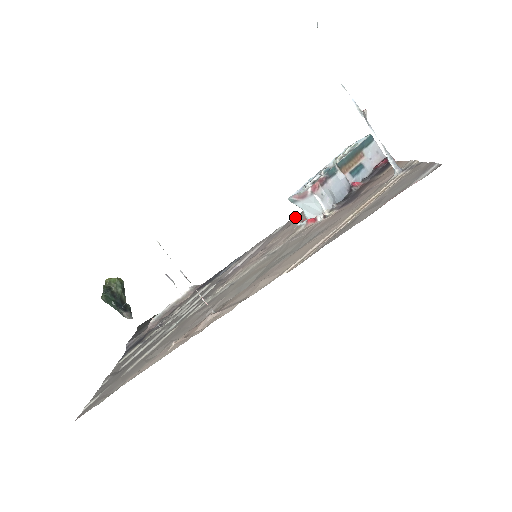
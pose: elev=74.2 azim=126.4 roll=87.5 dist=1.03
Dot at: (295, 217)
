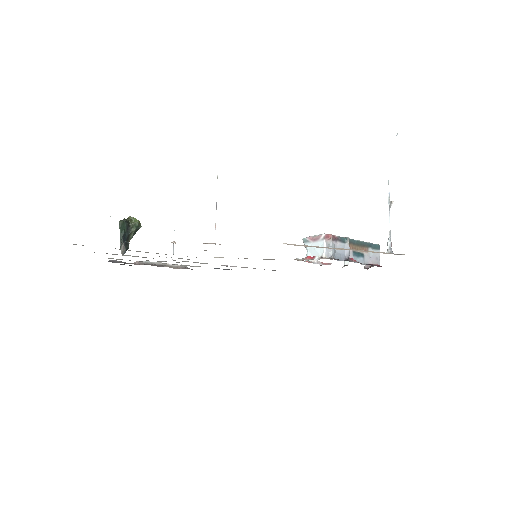
Dot at: occluded
